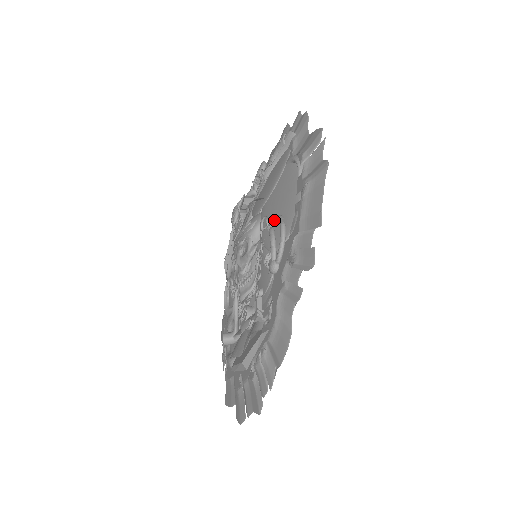
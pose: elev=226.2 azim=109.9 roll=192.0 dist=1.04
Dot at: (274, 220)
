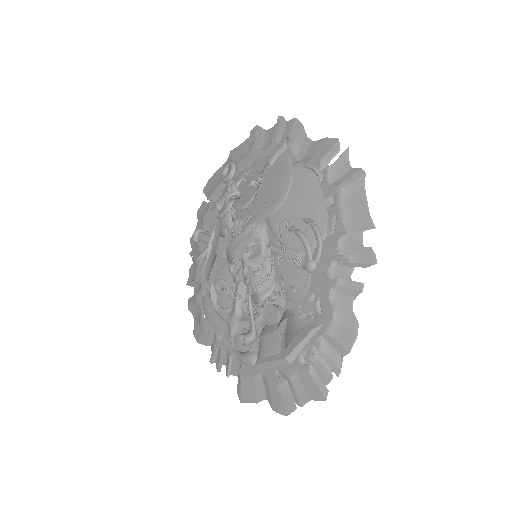
Dot at: (297, 222)
